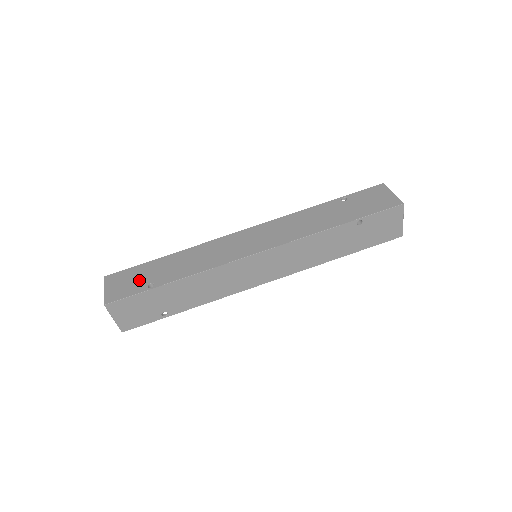
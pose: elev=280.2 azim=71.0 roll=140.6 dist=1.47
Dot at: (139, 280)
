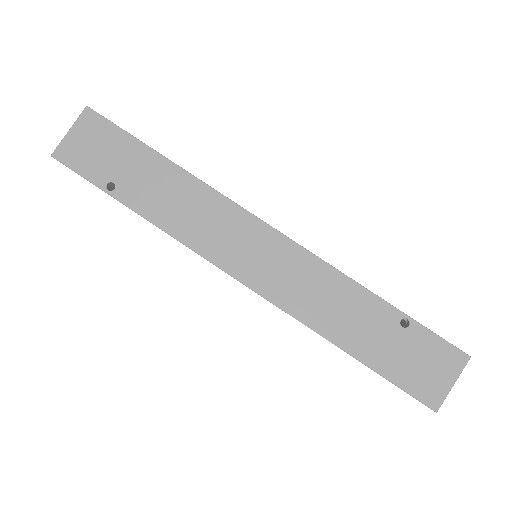
Dot at: (108, 162)
